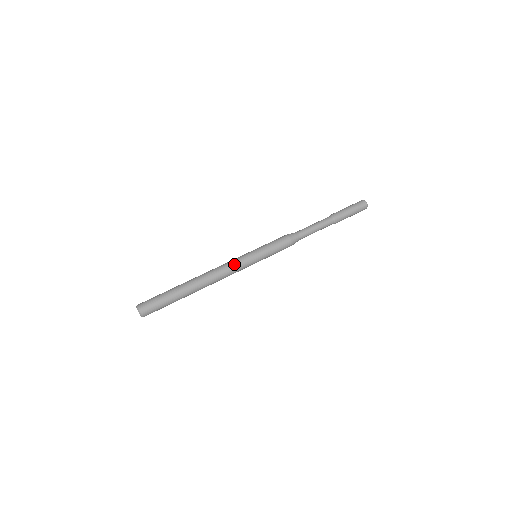
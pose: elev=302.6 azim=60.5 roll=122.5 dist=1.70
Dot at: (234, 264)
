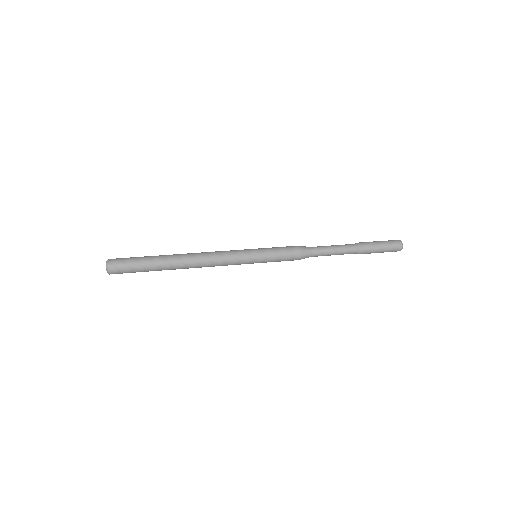
Dot at: (227, 251)
